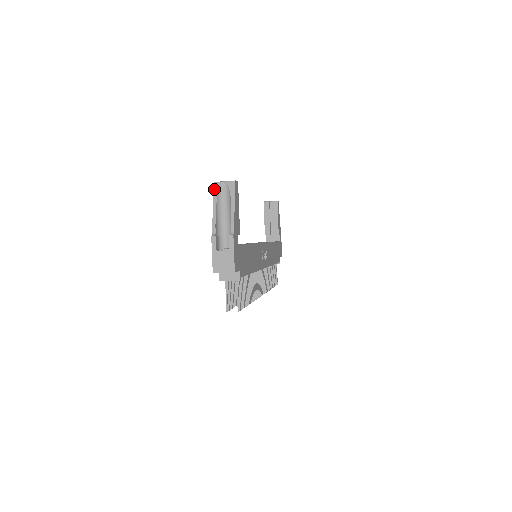
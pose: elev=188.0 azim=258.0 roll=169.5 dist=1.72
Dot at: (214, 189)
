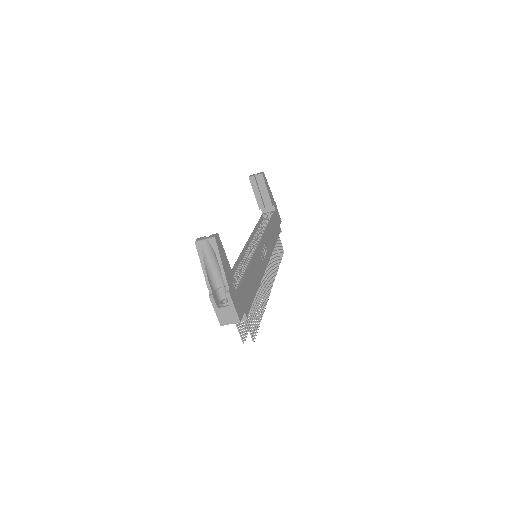
Dot at: (197, 249)
